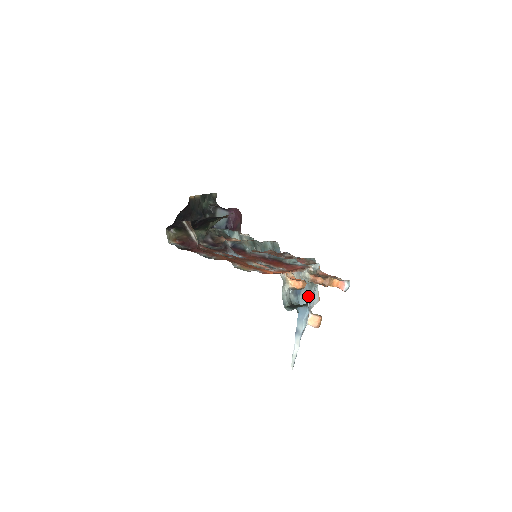
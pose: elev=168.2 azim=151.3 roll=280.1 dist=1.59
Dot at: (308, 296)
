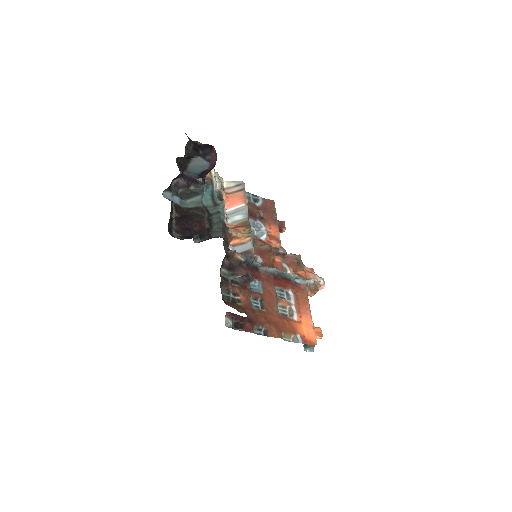
Dot at: occluded
